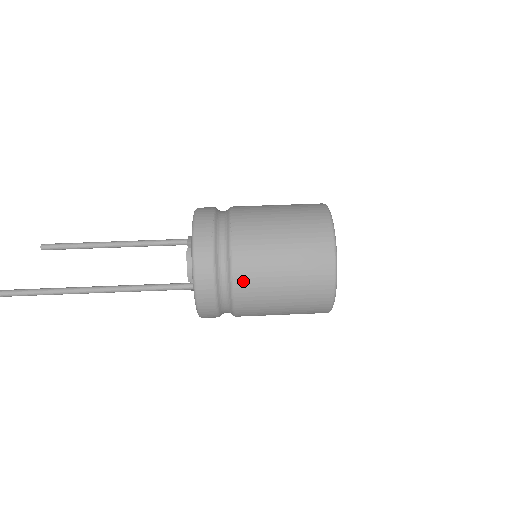
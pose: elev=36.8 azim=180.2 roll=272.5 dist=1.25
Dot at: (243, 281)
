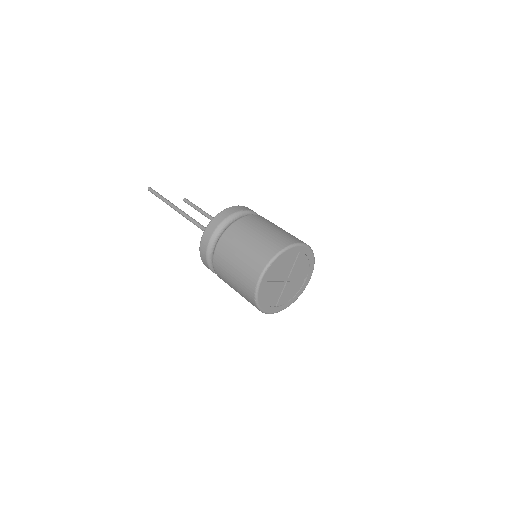
Dot at: (233, 230)
